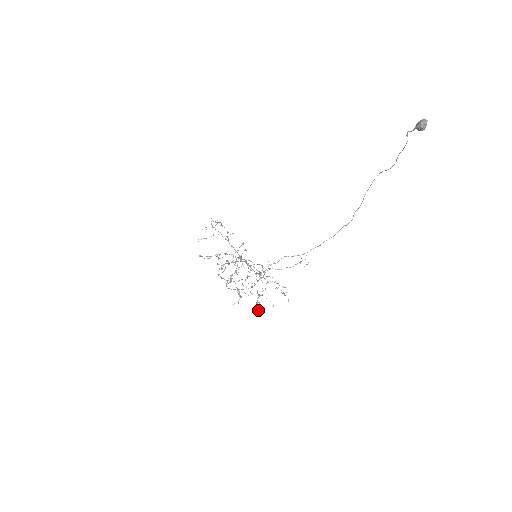
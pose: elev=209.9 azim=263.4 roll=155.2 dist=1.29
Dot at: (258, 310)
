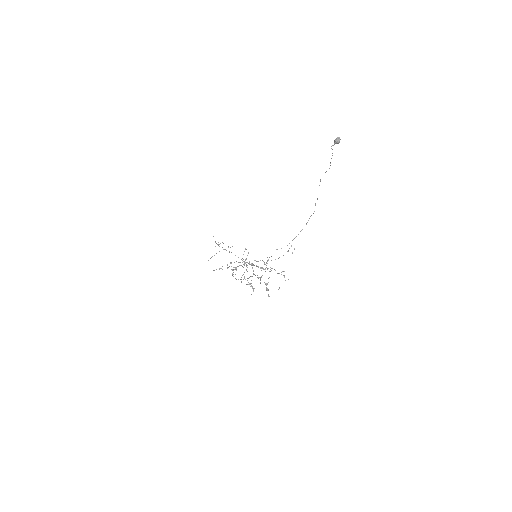
Dot at: occluded
